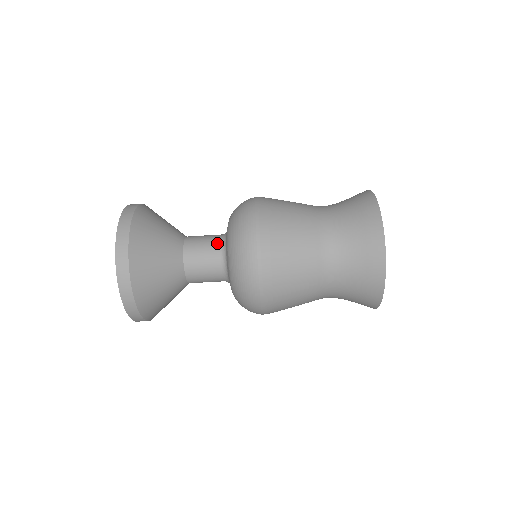
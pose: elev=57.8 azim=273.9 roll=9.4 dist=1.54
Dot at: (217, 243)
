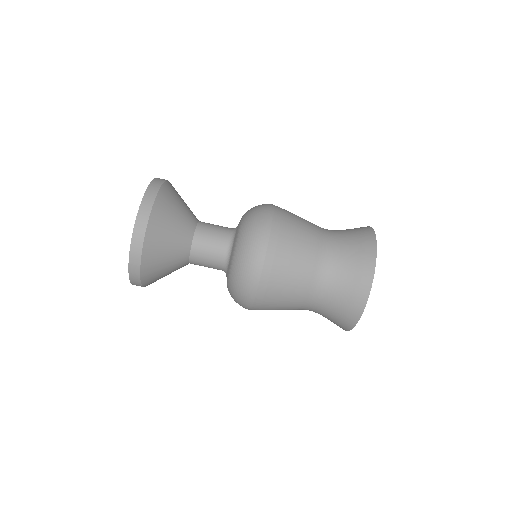
Dot at: (225, 238)
